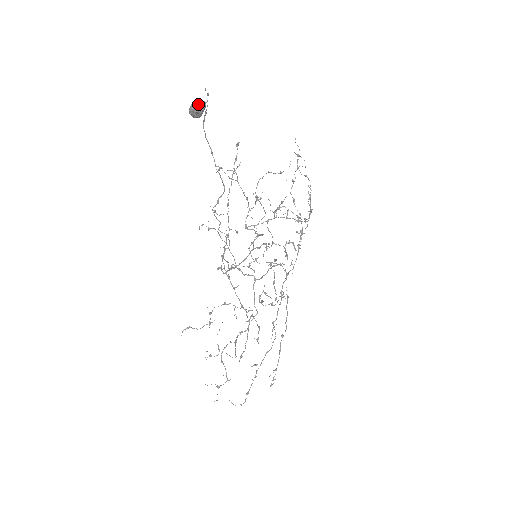
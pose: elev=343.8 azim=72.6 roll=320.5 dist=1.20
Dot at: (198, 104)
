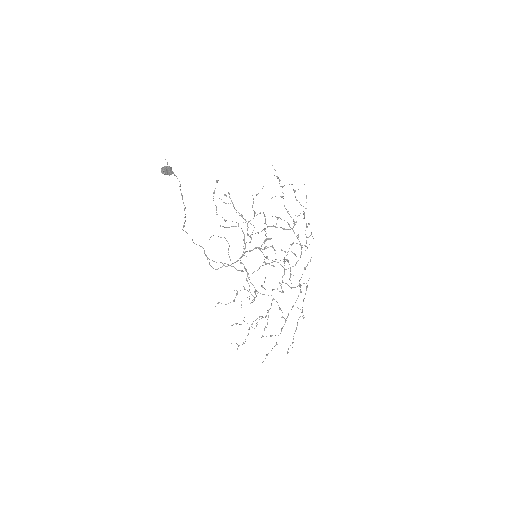
Dot at: (161, 170)
